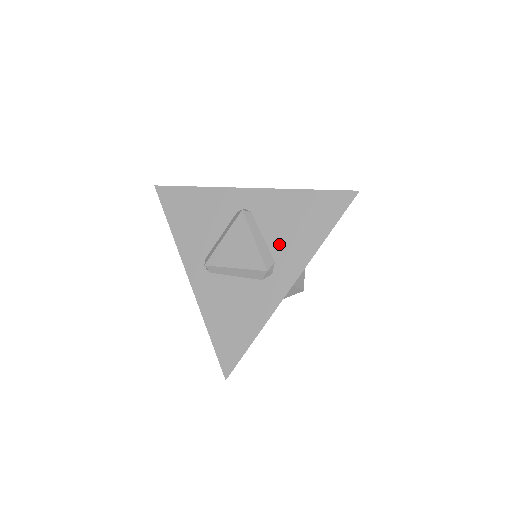
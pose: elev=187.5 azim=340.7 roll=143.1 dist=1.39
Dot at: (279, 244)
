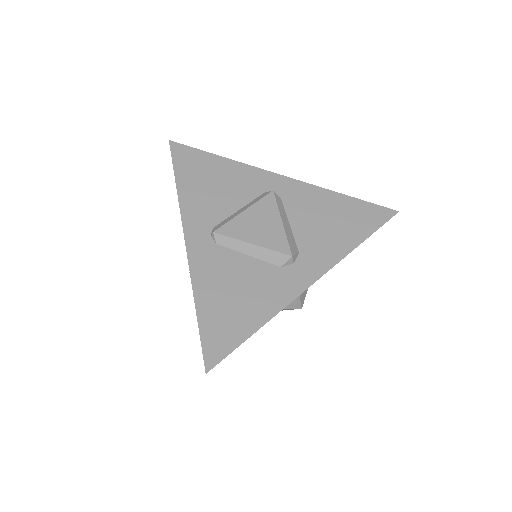
Dot at: (307, 236)
